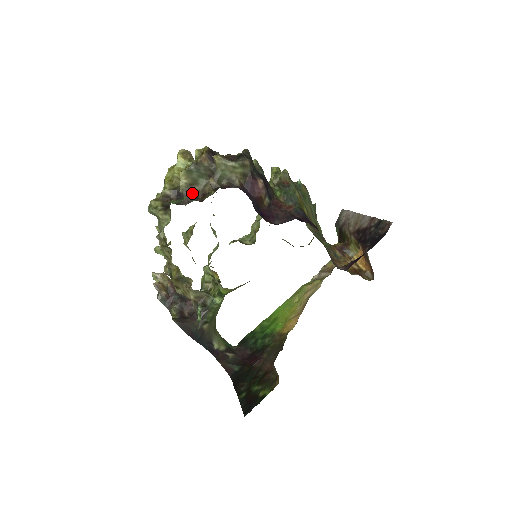
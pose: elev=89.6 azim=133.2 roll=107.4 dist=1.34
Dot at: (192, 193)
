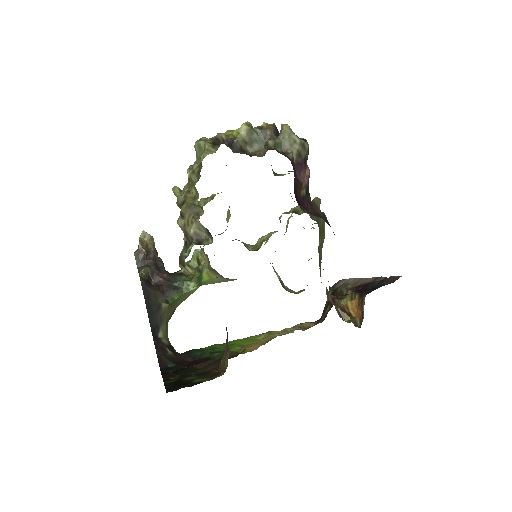
Dot at: (243, 149)
